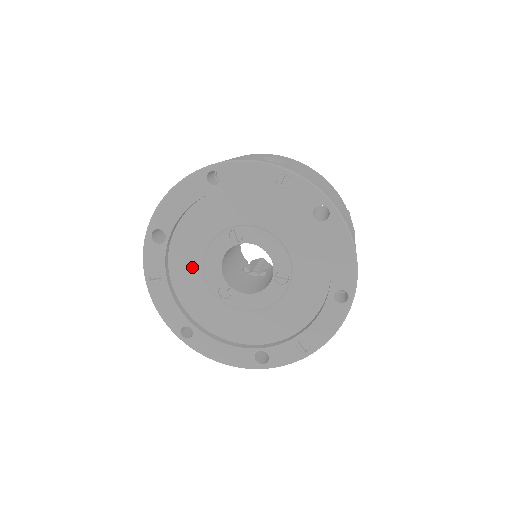
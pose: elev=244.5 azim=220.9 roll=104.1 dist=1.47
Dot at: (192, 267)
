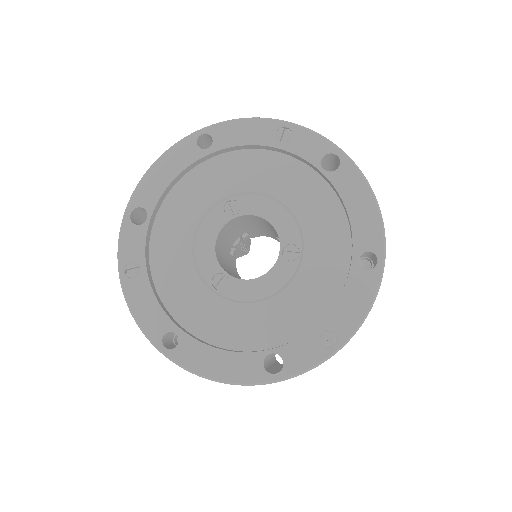
Dot at: (179, 253)
